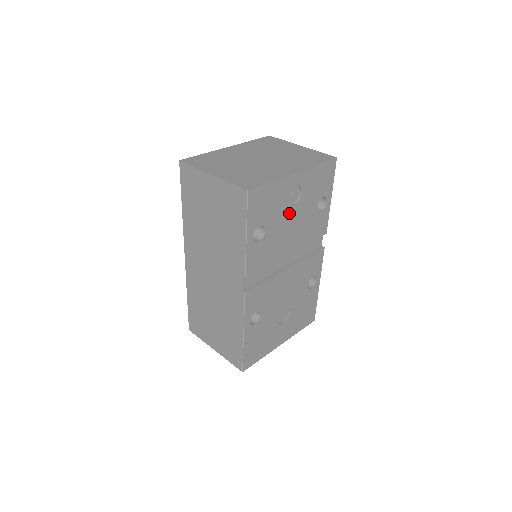
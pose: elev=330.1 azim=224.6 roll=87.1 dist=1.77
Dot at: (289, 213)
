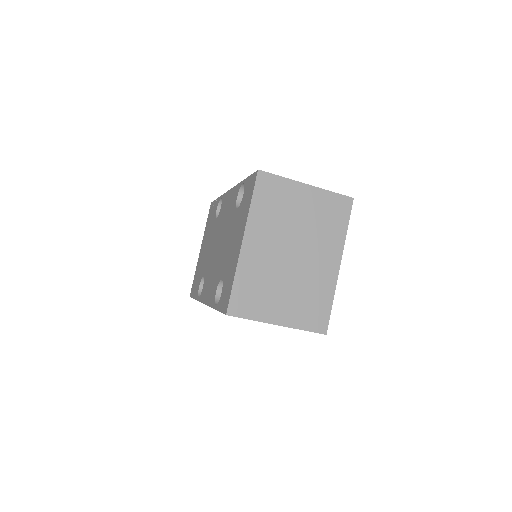
Dot at: occluded
